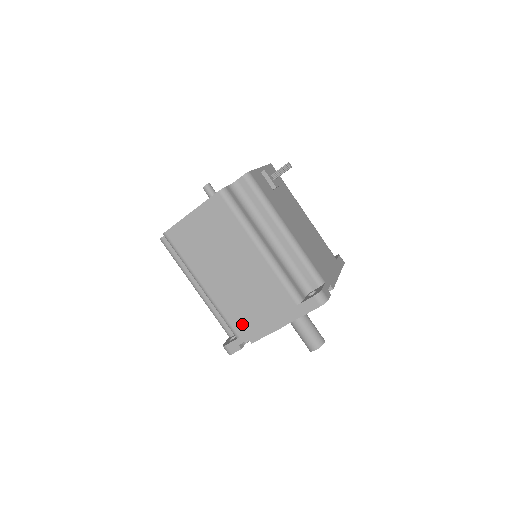
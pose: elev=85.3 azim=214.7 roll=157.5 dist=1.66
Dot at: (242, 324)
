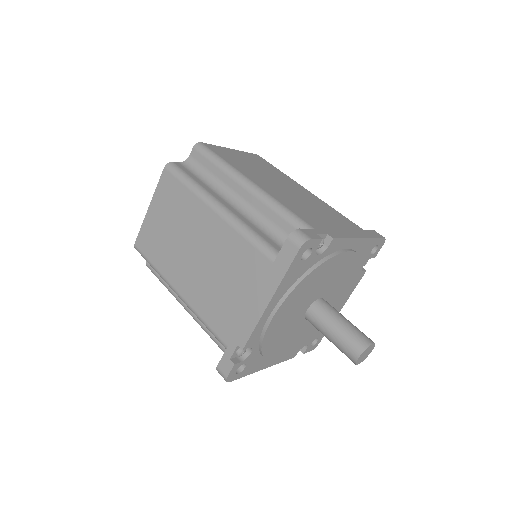
Dot at: (313, 221)
